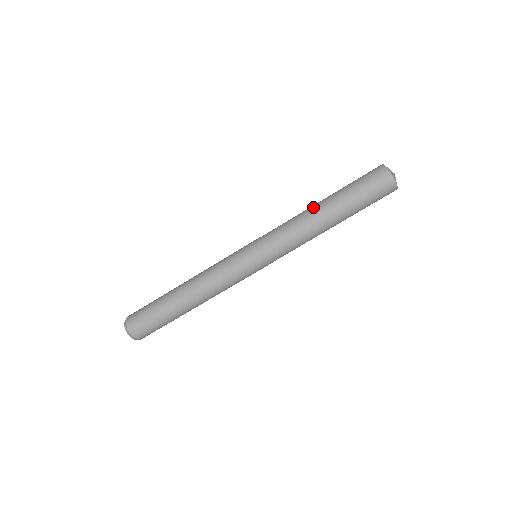
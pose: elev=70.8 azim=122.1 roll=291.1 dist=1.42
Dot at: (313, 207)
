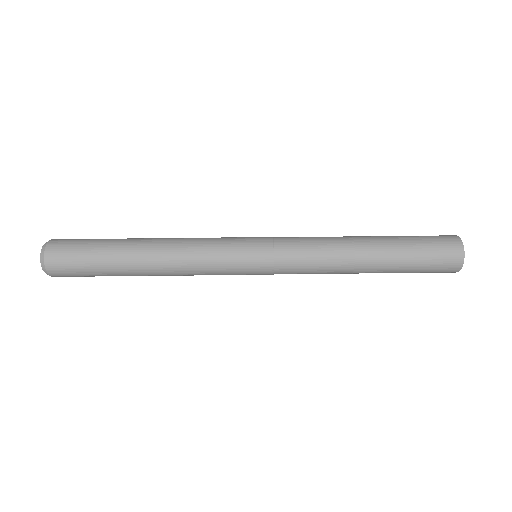
Dot at: (356, 239)
